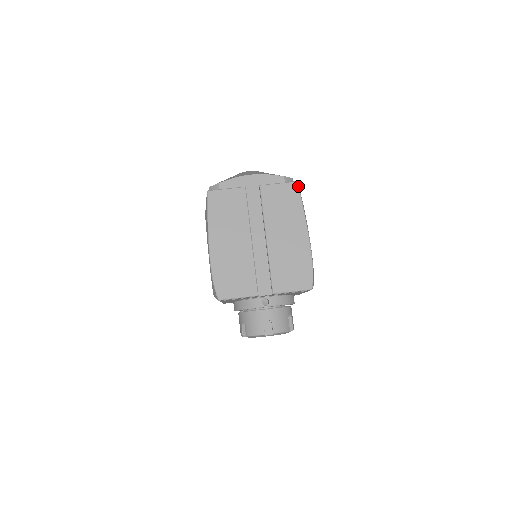
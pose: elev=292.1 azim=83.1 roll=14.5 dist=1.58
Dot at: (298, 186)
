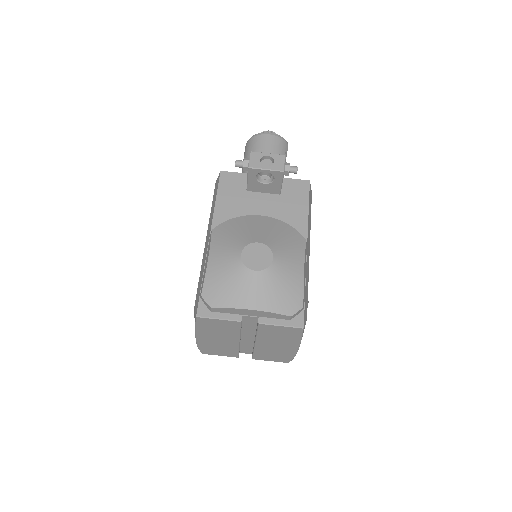
Dot at: (303, 330)
